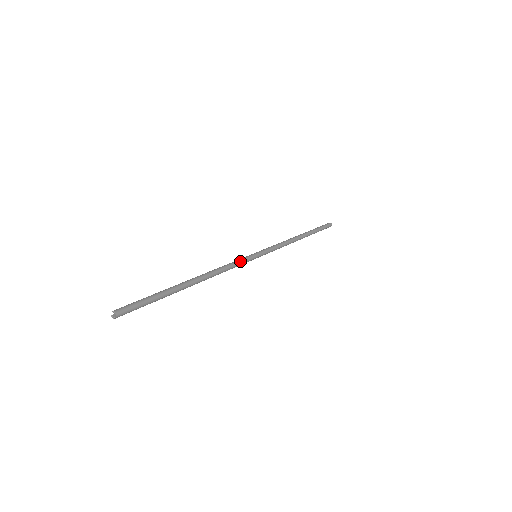
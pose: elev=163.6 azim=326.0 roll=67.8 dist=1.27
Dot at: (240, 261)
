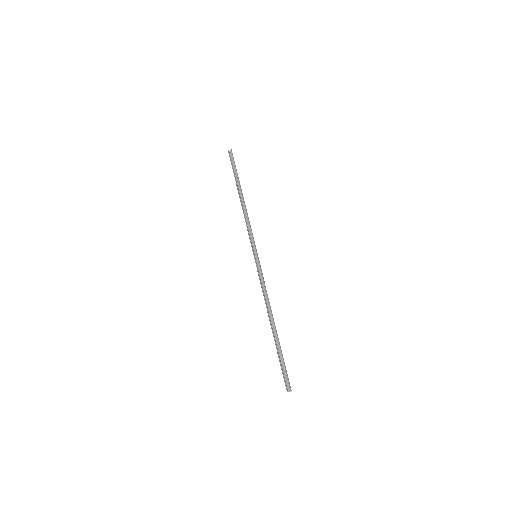
Dot at: occluded
